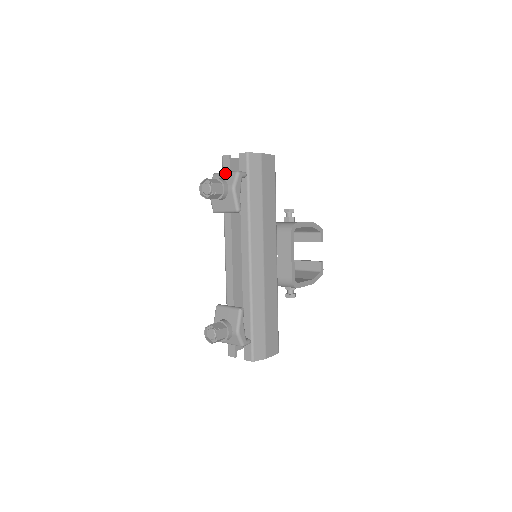
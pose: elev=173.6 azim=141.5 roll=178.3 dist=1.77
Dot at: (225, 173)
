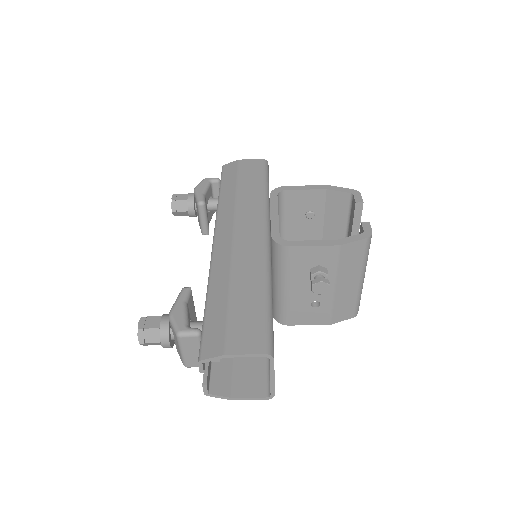
Dot at: occluded
